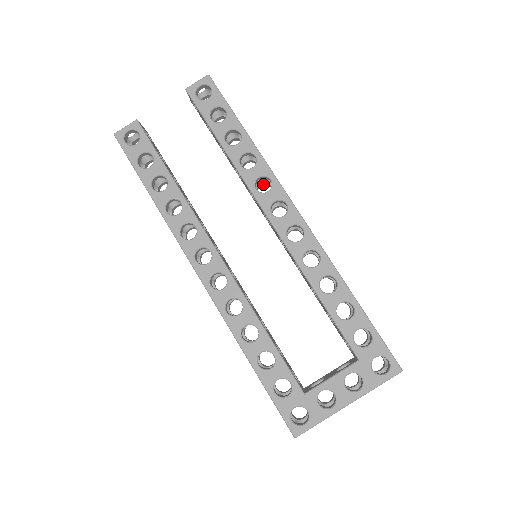
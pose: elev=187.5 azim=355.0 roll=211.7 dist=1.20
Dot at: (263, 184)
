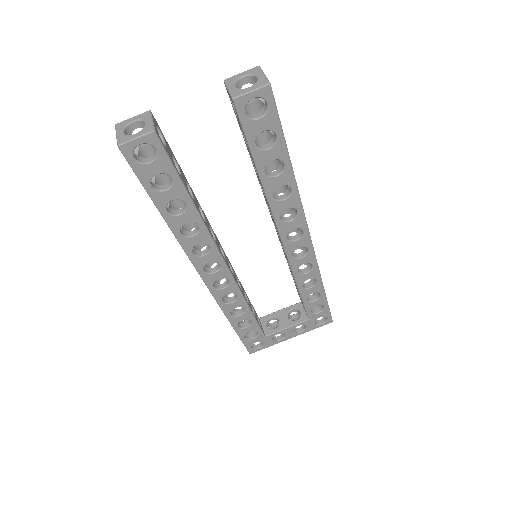
Dot at: (281, 190)
